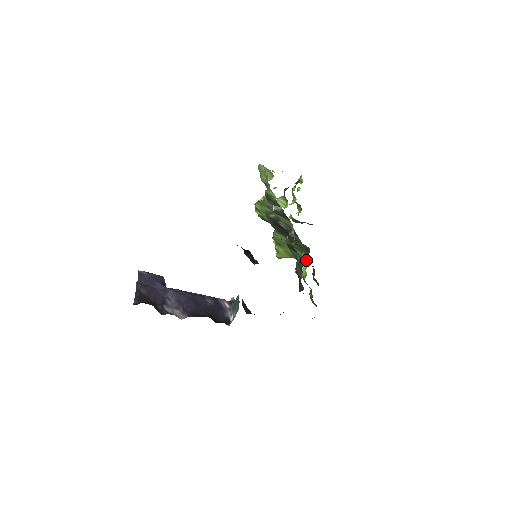
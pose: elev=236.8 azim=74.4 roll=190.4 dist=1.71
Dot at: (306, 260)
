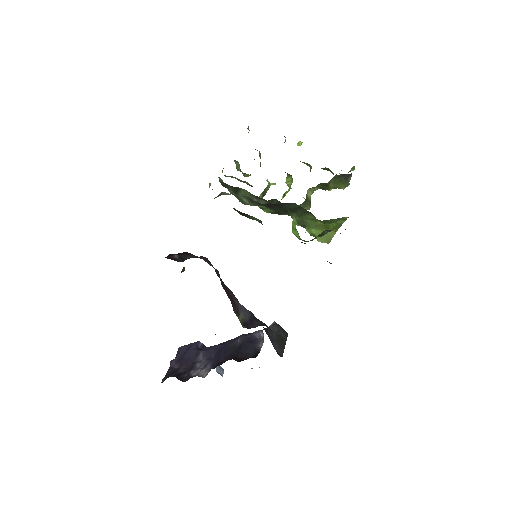
Dot at: (293, 216)
